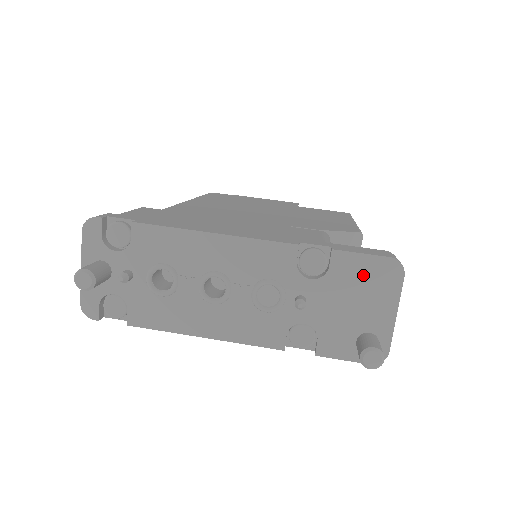
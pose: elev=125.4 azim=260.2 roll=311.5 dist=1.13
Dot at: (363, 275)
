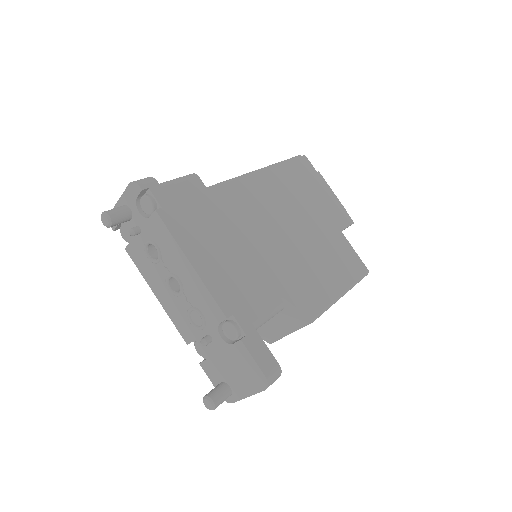
Dot at: (246, 366)
